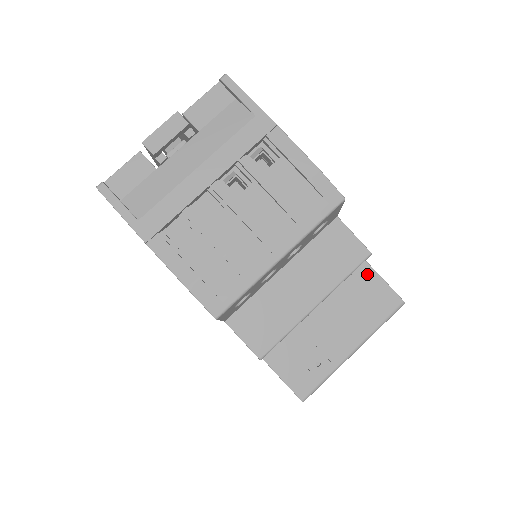
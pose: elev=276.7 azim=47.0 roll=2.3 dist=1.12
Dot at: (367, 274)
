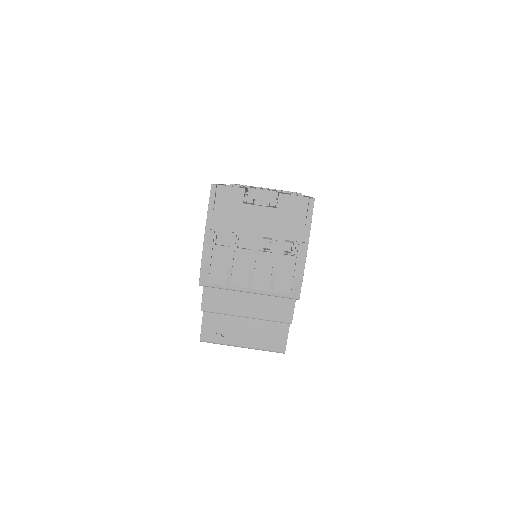
Dot at: (284, 326)
